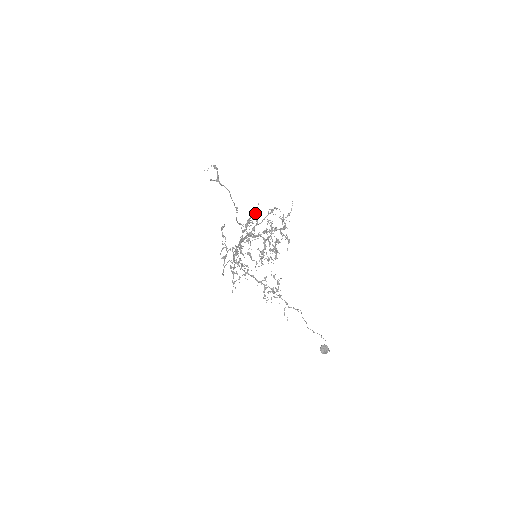
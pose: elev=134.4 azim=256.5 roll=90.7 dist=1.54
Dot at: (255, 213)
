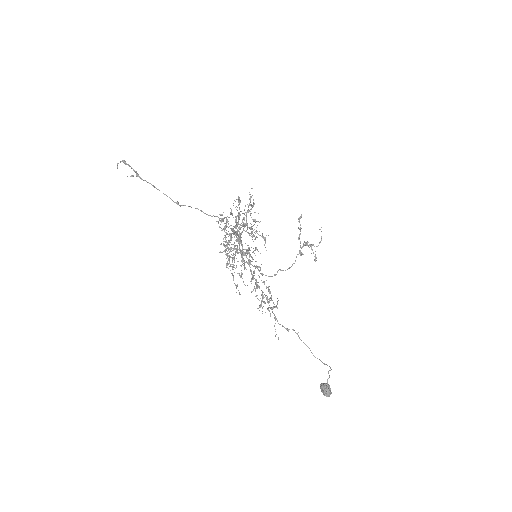
Dot at: (250, 204)
